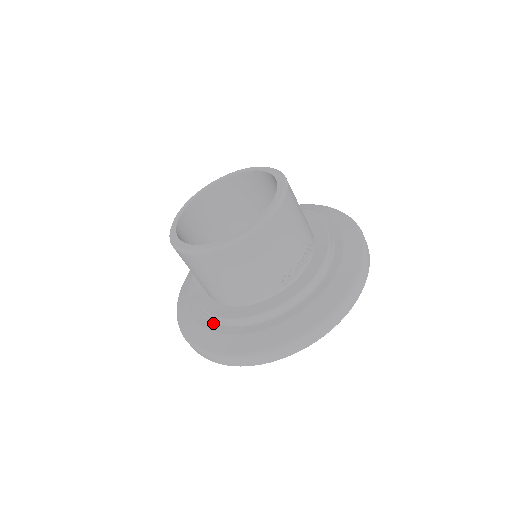
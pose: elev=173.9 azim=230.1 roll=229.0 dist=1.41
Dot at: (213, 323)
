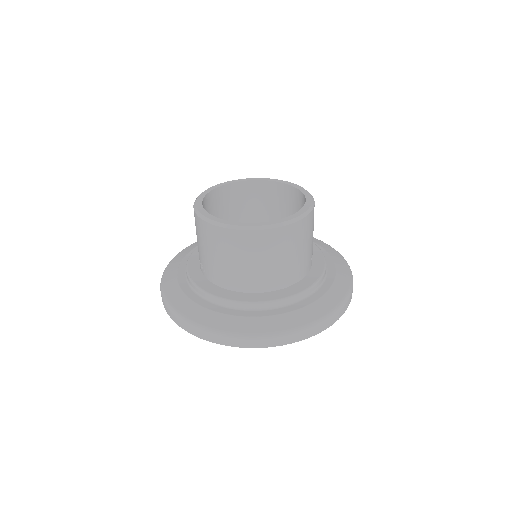
Dot at: (263, 311)
